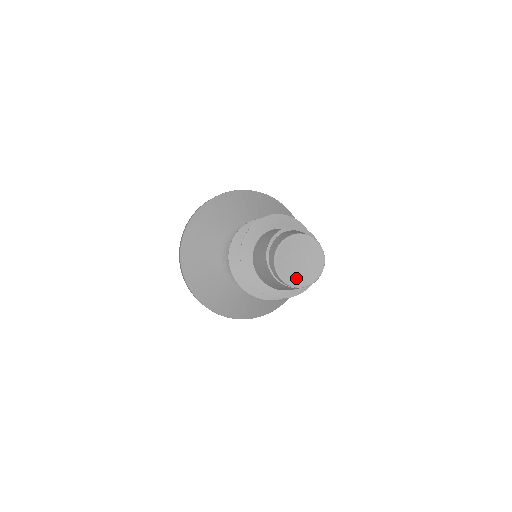
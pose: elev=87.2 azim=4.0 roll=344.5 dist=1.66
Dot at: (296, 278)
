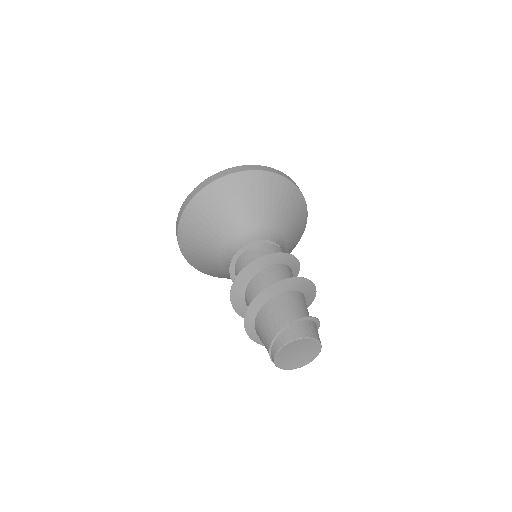
Dot at: (286, 363)
